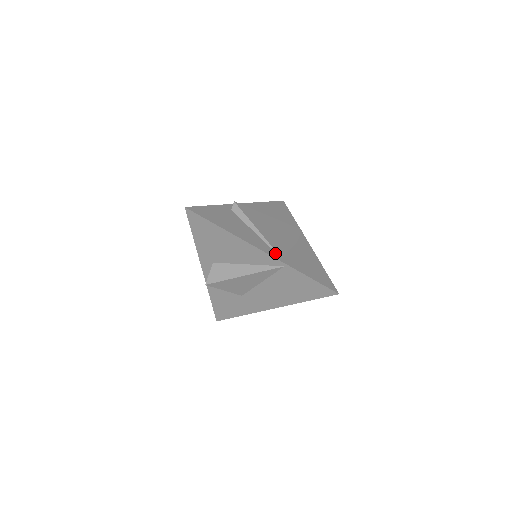
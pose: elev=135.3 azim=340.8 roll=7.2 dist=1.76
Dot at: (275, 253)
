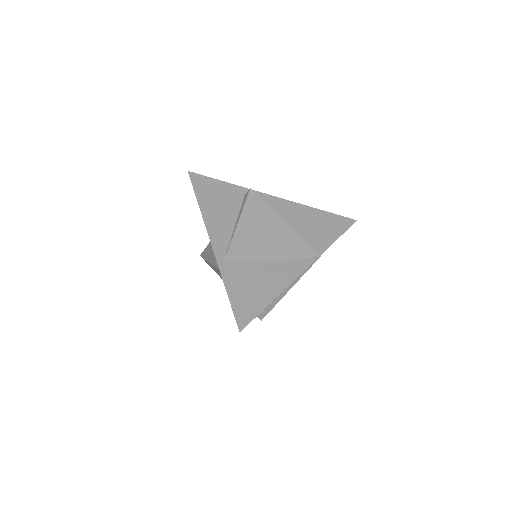
Dot at: (224, 253)
